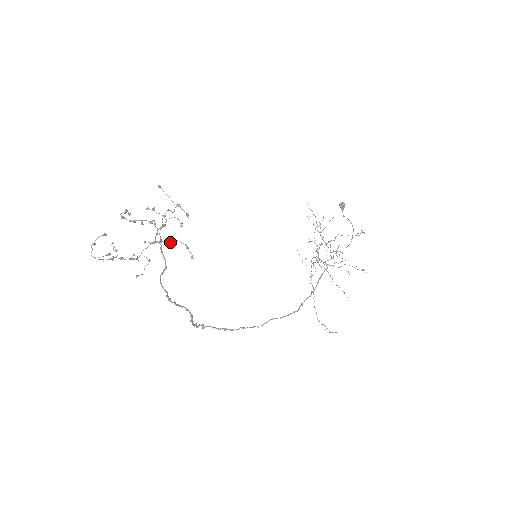
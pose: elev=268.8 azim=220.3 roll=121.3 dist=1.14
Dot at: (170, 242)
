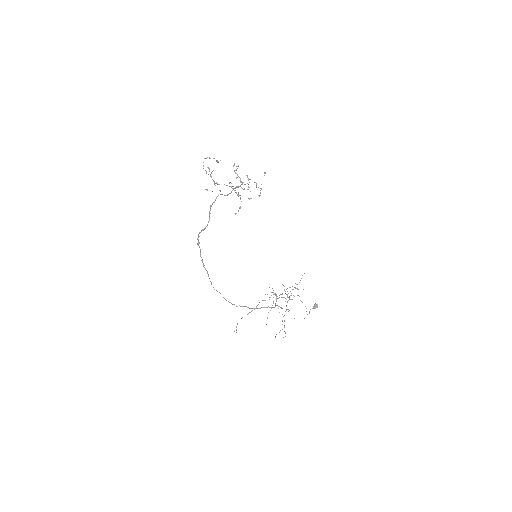
Dot at: occluded
